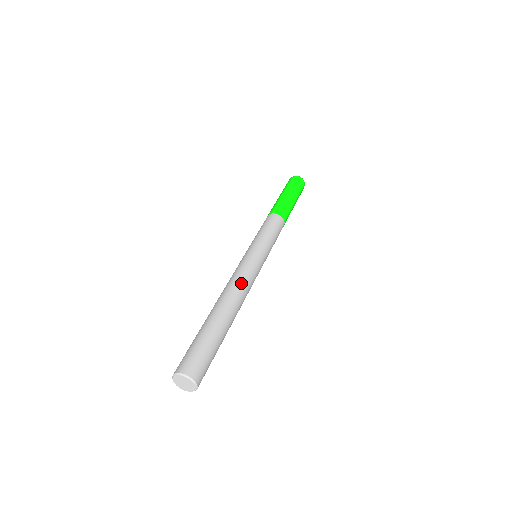
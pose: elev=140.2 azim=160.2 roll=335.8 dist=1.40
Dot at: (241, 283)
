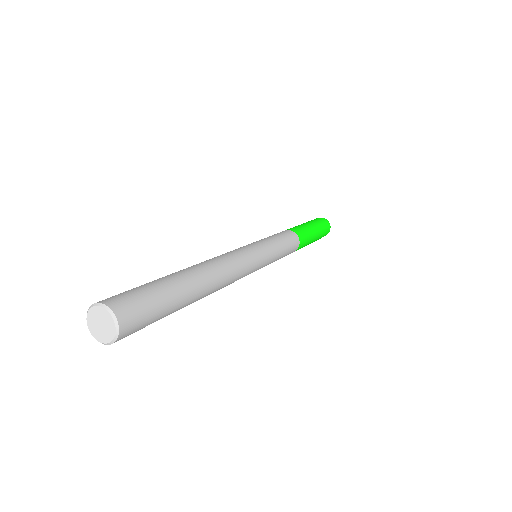
Dot at: (234, 271)
